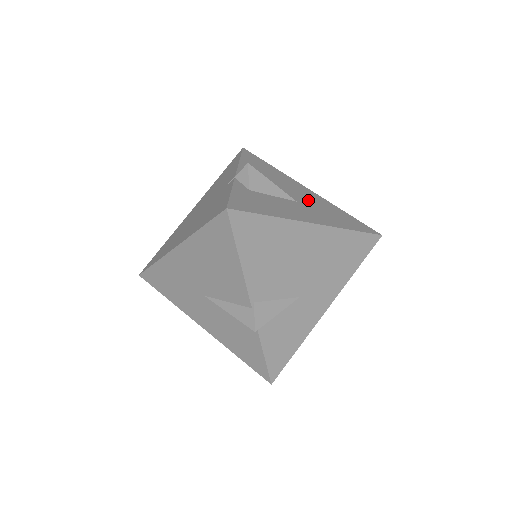
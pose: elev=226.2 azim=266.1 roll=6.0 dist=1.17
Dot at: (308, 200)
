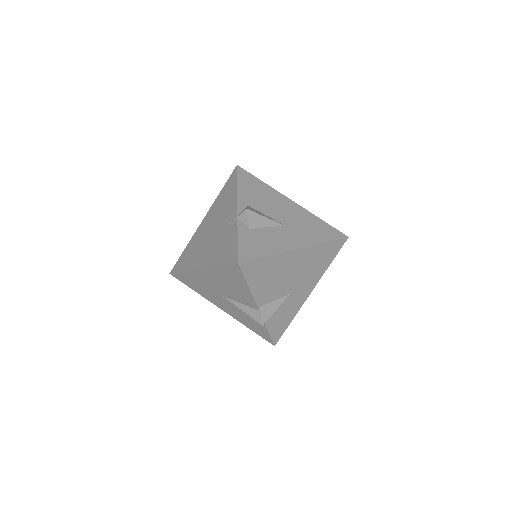
Dot at: (292, 218)
